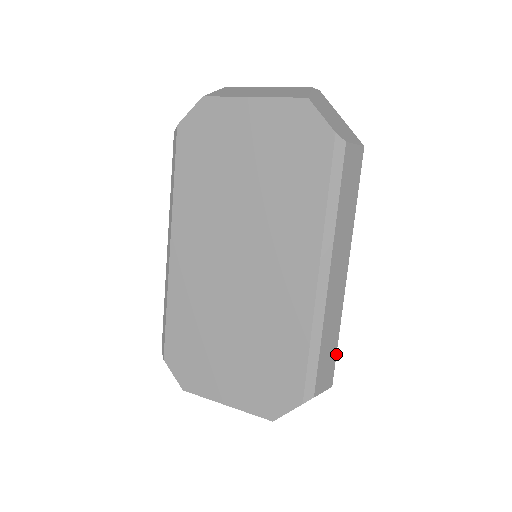
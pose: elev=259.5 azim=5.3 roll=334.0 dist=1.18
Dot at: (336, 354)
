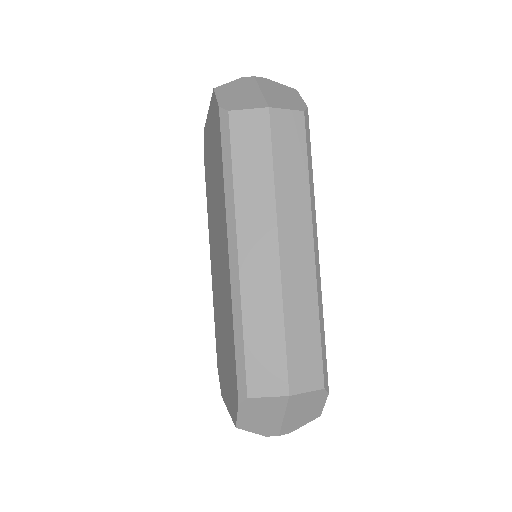
Dot at: (286, 352)
